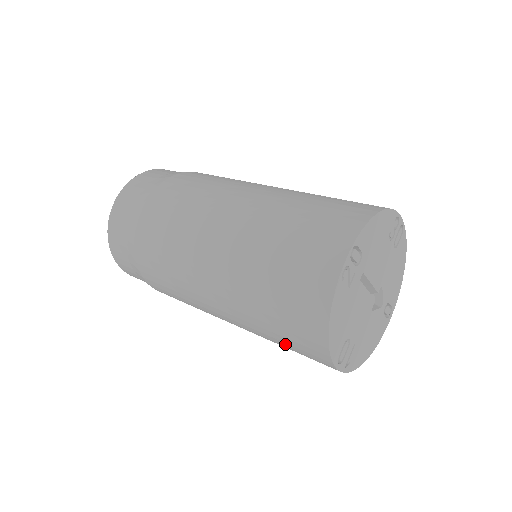
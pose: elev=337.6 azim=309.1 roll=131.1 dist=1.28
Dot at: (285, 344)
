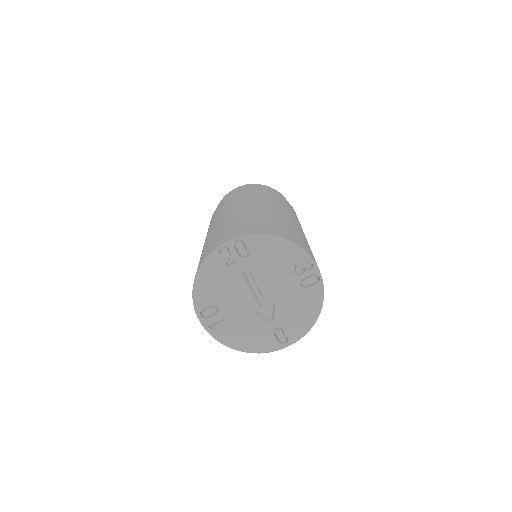
Dot at: occluded
